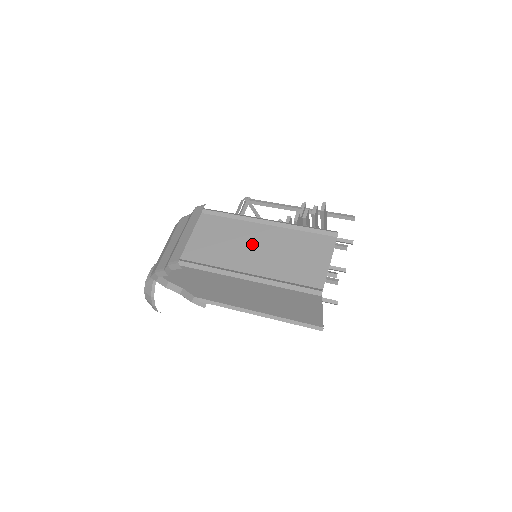
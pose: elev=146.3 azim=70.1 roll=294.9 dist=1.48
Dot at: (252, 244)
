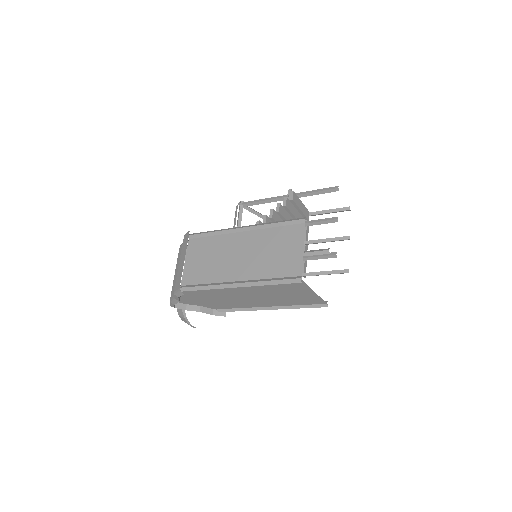
Dot at: (236, 253)
